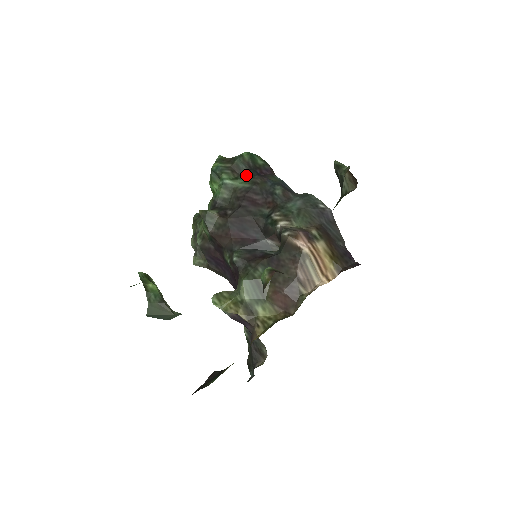
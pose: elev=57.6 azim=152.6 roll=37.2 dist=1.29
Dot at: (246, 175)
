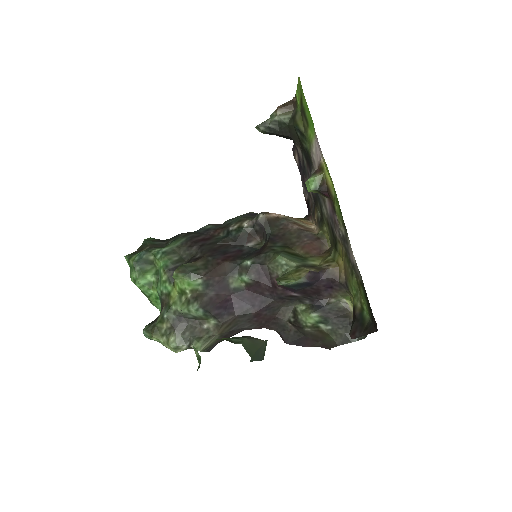
Dot at: (170, 241)
